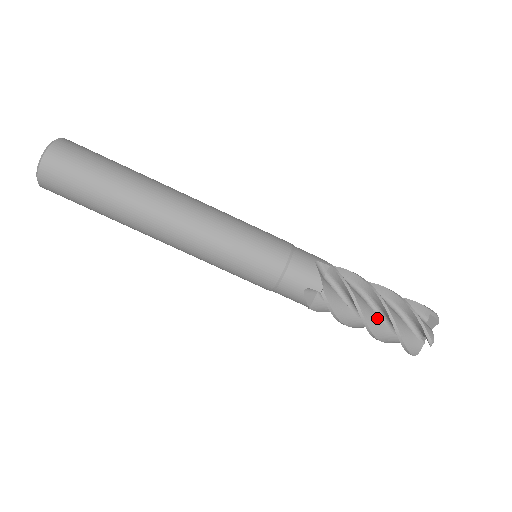
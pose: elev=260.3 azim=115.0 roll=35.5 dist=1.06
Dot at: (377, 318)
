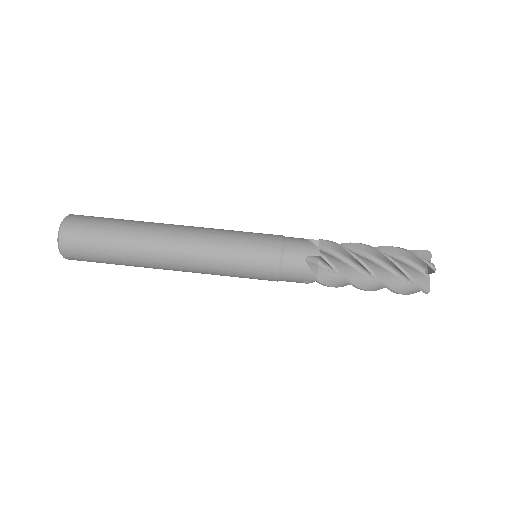
Dot at: (378, 266)
